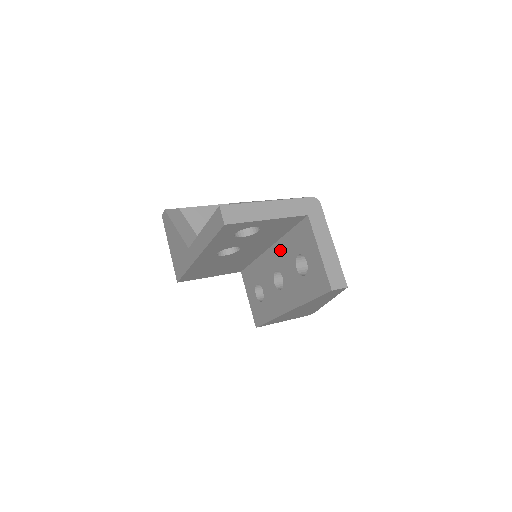
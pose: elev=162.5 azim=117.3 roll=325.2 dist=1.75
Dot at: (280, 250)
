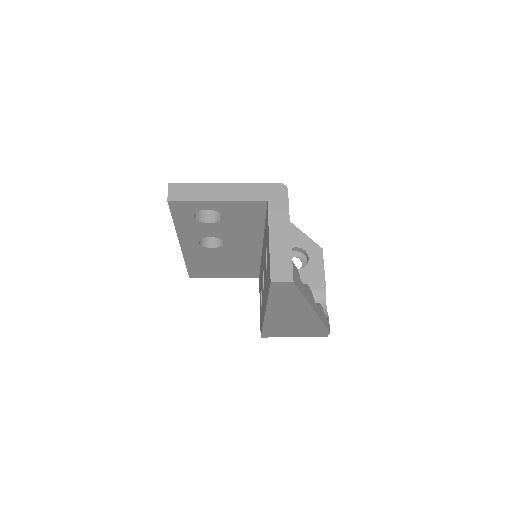
Dot at: occluded
